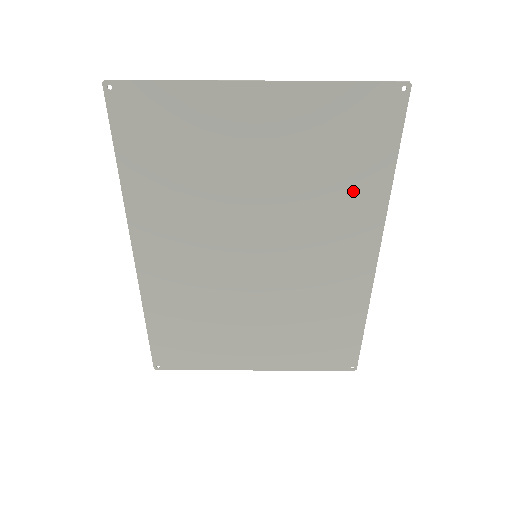
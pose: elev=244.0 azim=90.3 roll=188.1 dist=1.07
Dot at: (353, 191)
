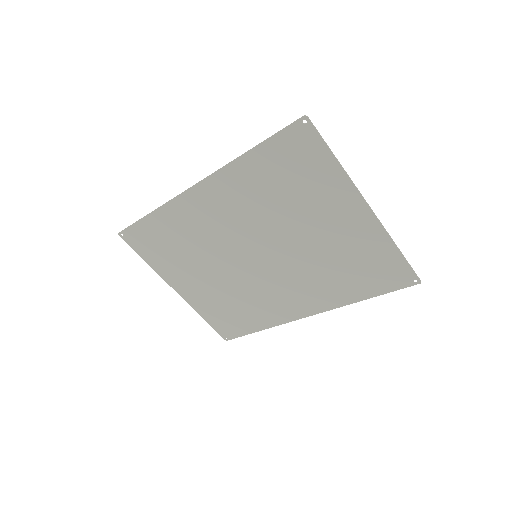
Dot at: (339, 286)
